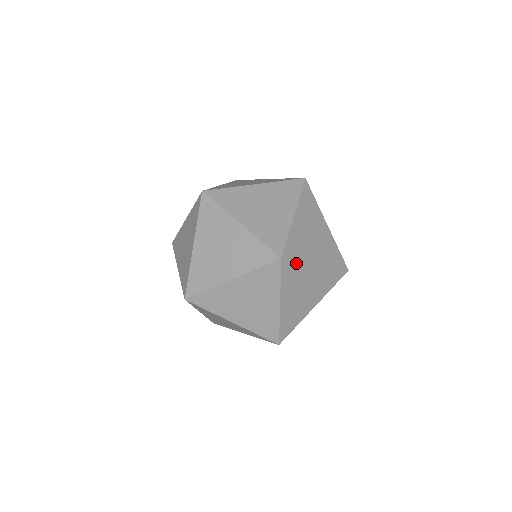
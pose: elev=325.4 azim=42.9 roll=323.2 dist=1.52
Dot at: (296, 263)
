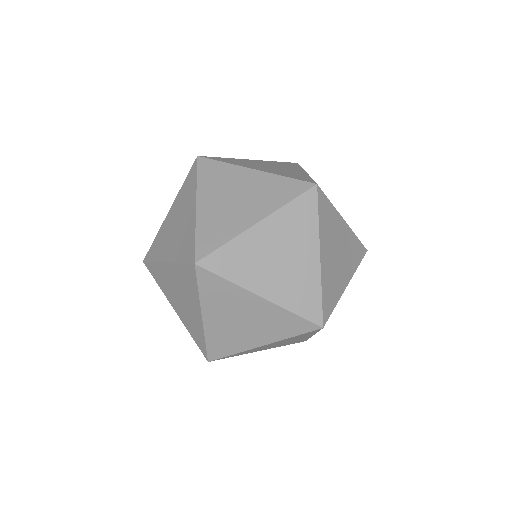
Dot at: occluded
